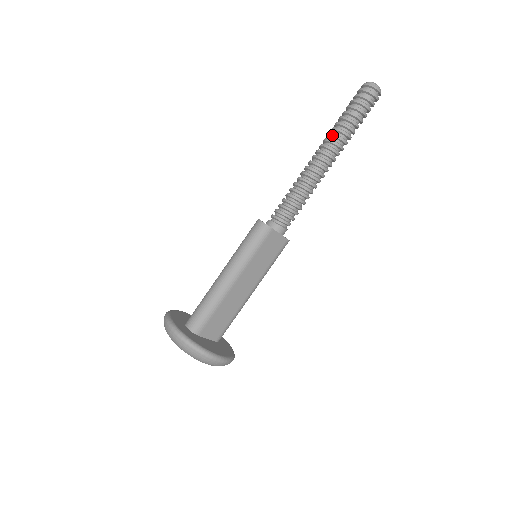
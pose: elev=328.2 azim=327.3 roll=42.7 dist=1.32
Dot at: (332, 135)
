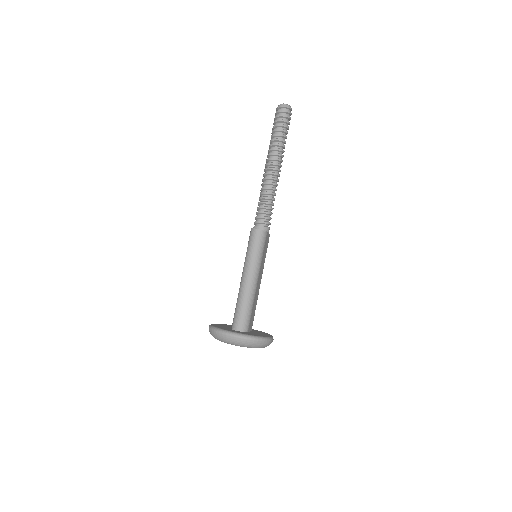
Dot at: (276, 150)
